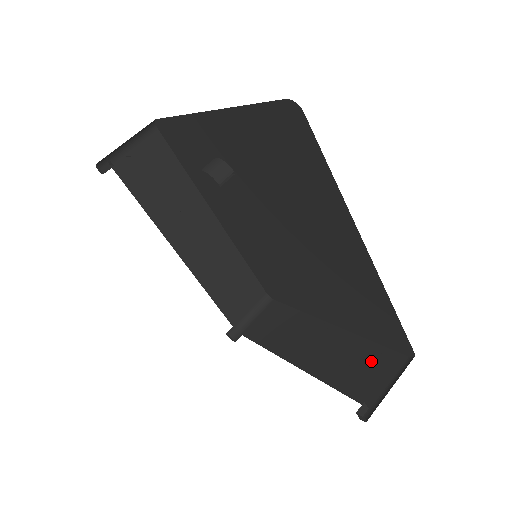
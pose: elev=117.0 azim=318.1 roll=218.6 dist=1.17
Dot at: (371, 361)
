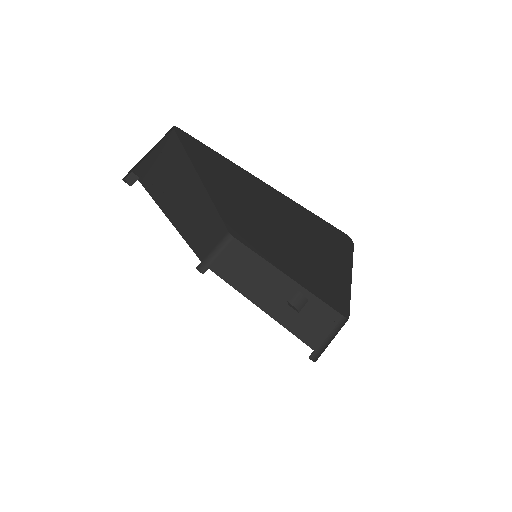
Dot at: (317, 315)
